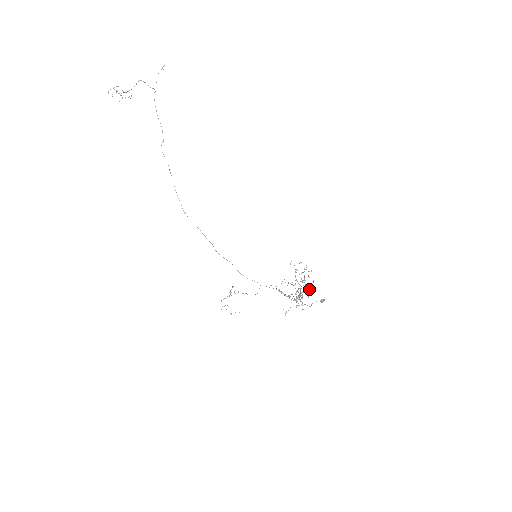
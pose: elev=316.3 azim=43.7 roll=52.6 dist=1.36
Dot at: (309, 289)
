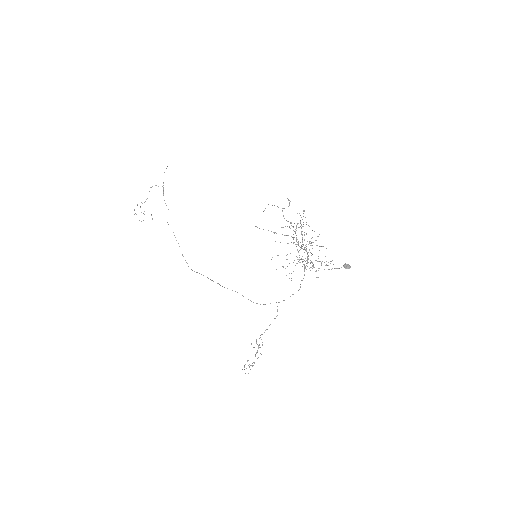
Dot at: occluded
